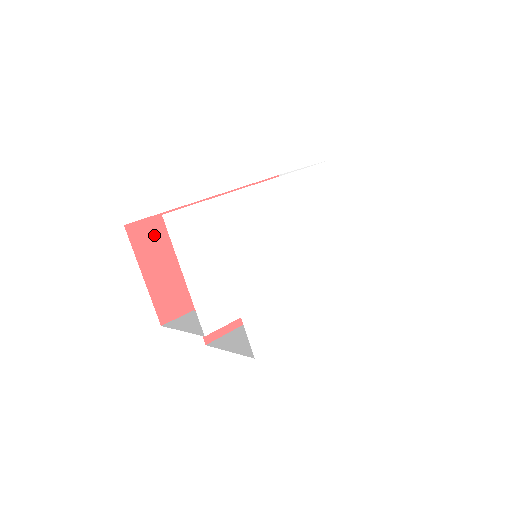
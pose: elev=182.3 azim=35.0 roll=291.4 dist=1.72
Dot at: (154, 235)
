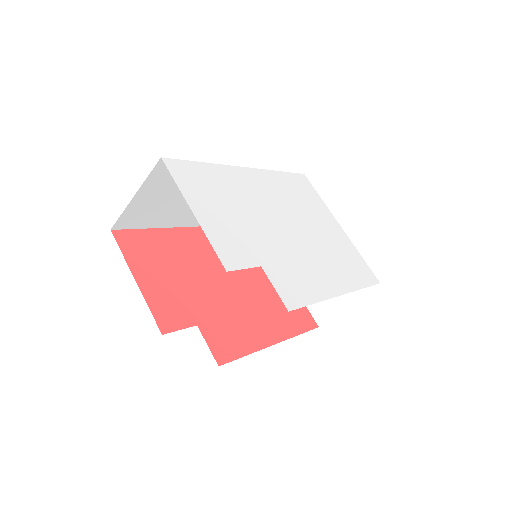
Dot at: (143, 245)
